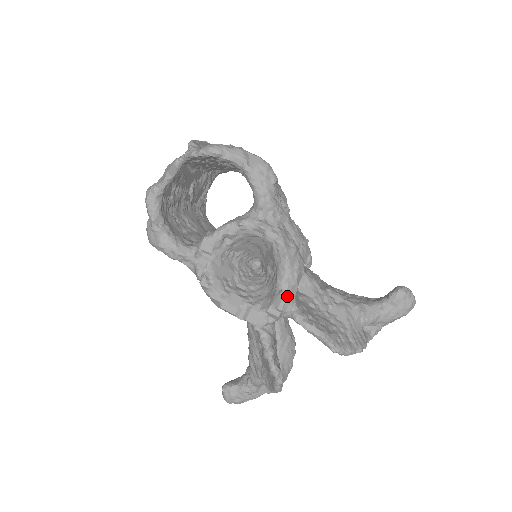
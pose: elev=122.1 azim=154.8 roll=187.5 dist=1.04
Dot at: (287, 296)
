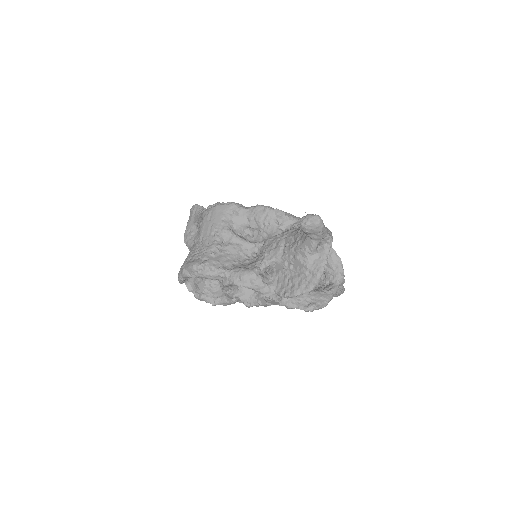
Dot at: (266, 294)
